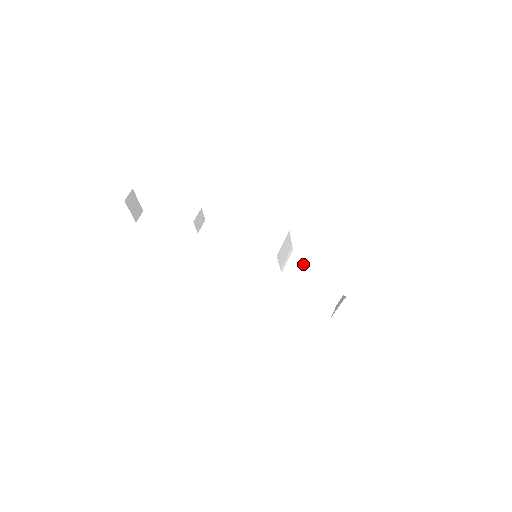
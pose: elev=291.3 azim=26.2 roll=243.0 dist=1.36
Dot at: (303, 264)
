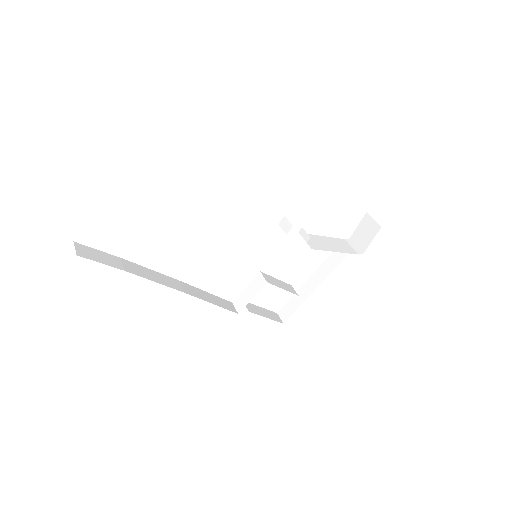
Dot at: (316, 241)
